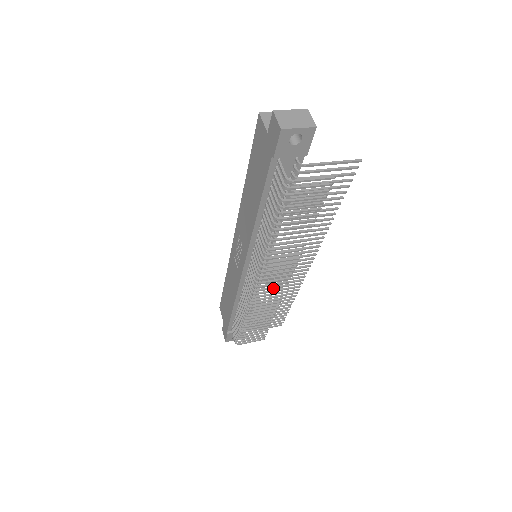
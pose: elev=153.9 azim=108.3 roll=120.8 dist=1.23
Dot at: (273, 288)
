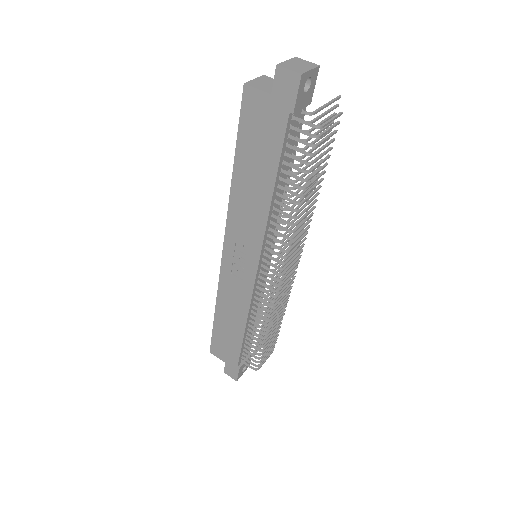
Dot at: (290, 275)
